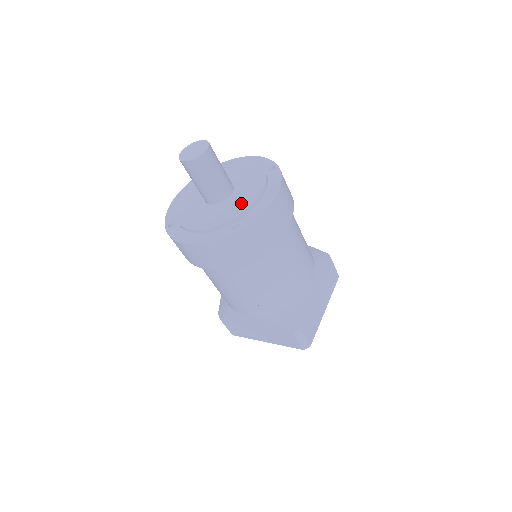
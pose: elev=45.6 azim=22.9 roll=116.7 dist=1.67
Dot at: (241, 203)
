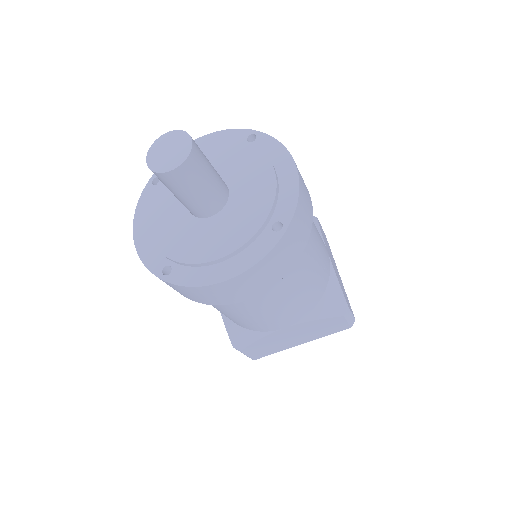
Dot at: (257, 194)
